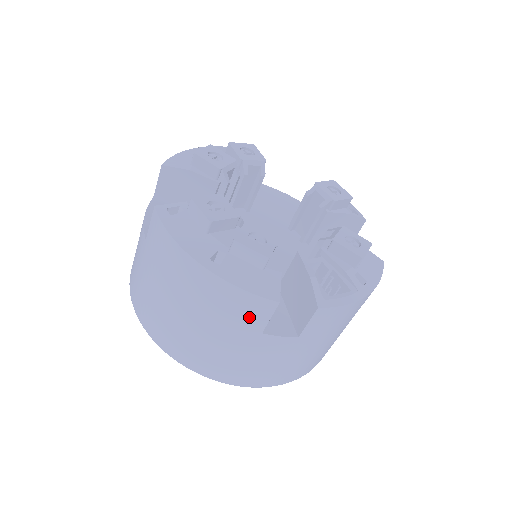
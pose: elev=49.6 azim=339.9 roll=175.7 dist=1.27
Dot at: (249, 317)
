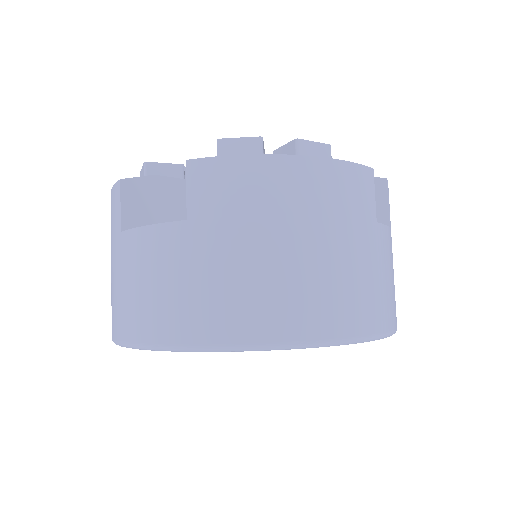
Dot at: (363, 200)
